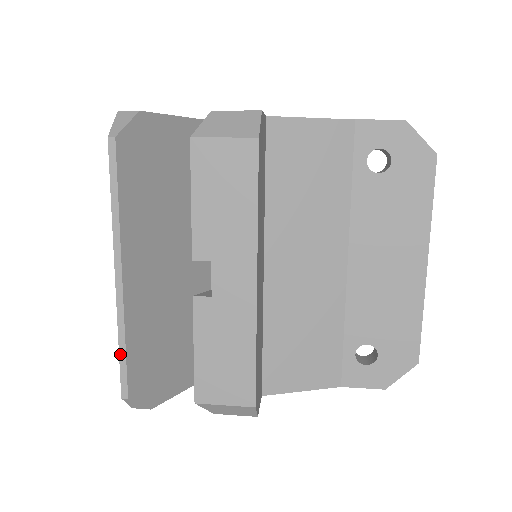
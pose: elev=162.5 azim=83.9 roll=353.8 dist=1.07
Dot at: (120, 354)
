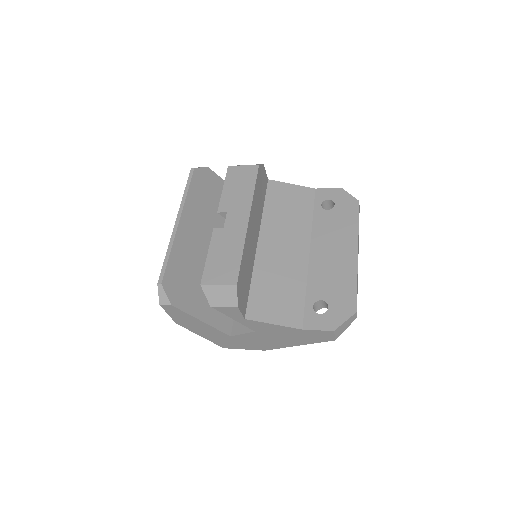
Dot at: (165, 259)
